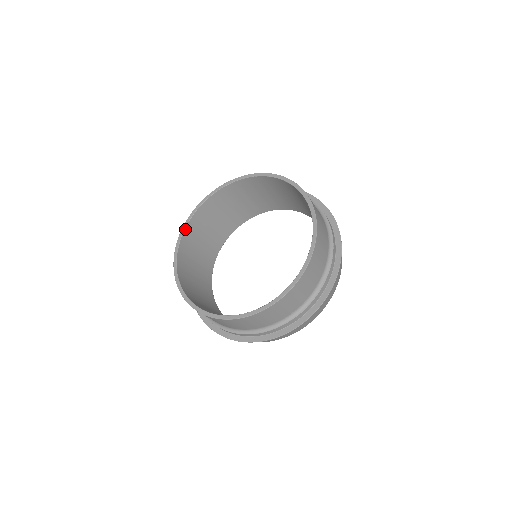
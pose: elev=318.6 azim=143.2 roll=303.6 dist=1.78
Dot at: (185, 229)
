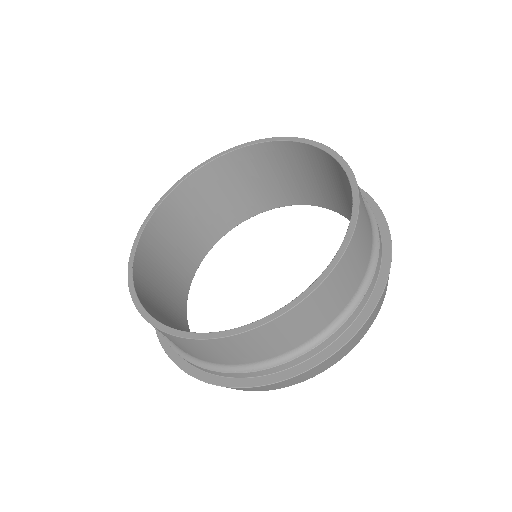
Dot at: (135, 255)
